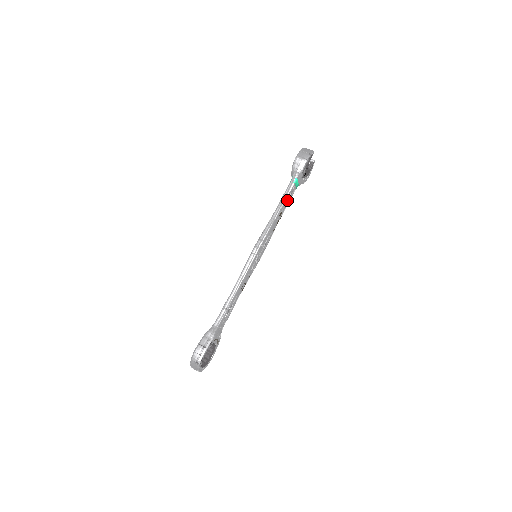
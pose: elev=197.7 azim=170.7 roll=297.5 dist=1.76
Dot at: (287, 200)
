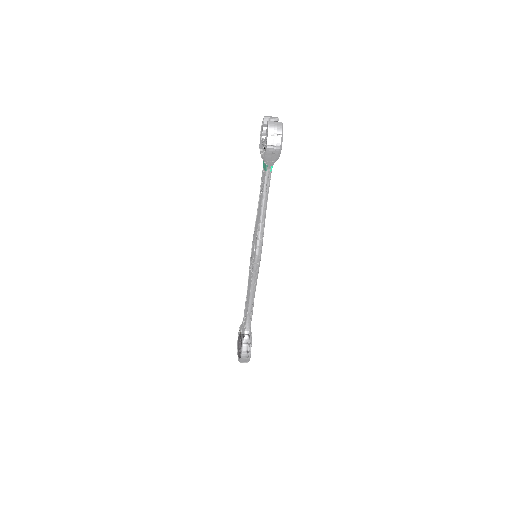
Dot at: occluded
